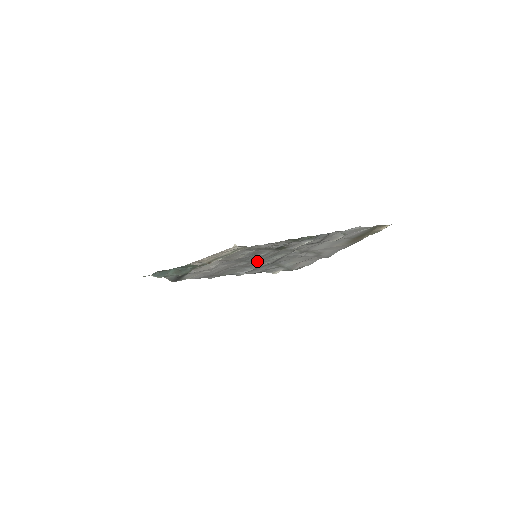
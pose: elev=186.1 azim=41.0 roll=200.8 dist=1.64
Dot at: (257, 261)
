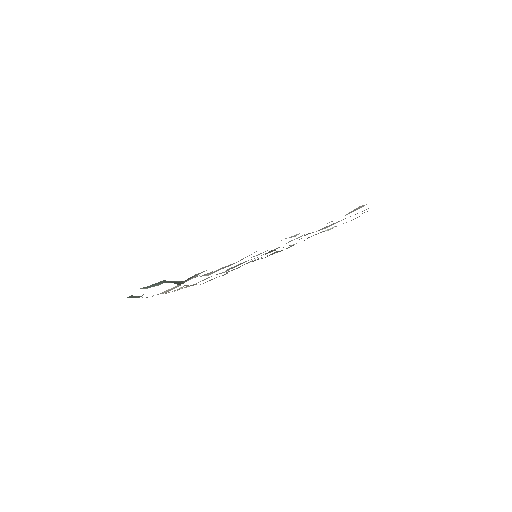
Dot at: occluded
